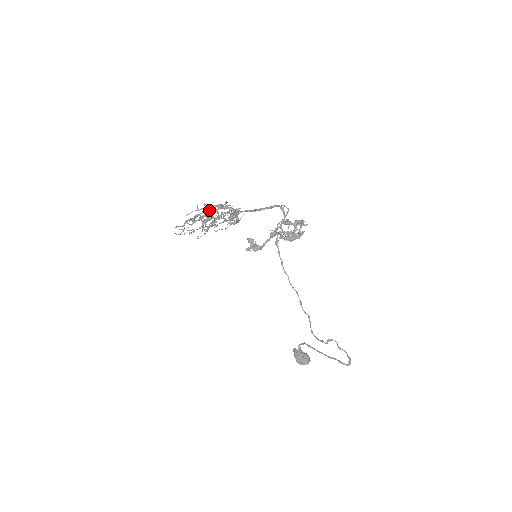
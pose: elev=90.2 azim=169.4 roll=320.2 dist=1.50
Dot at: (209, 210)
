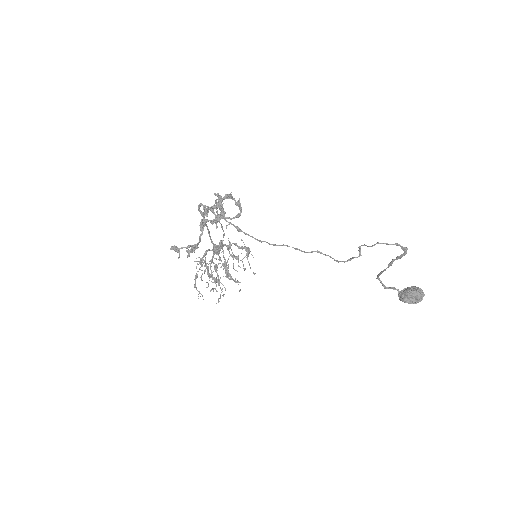
Dot at: (211, 263)
